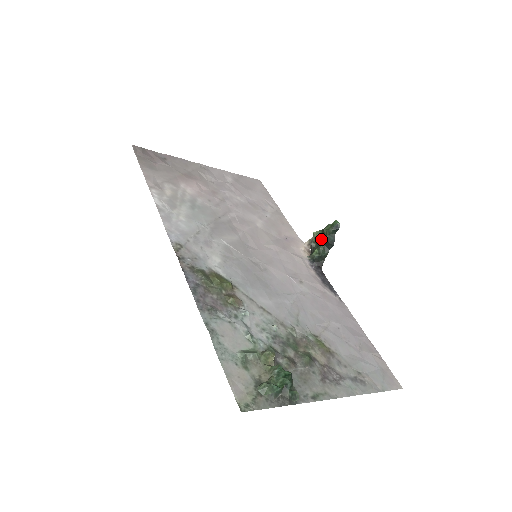
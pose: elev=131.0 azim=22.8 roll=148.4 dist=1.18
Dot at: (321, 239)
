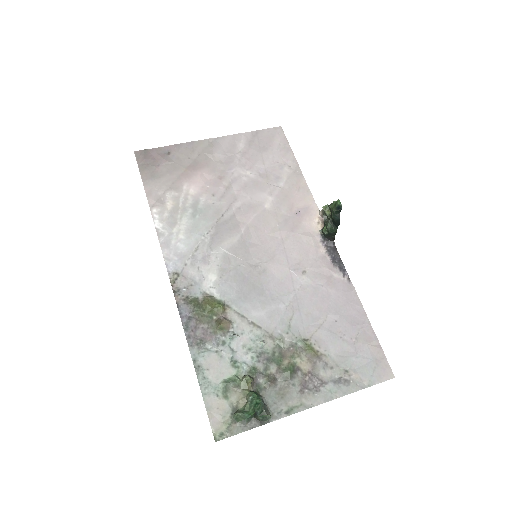
Dot at: (329, 215)
